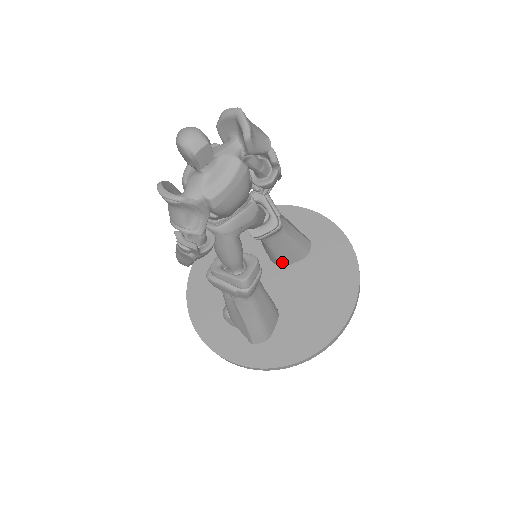
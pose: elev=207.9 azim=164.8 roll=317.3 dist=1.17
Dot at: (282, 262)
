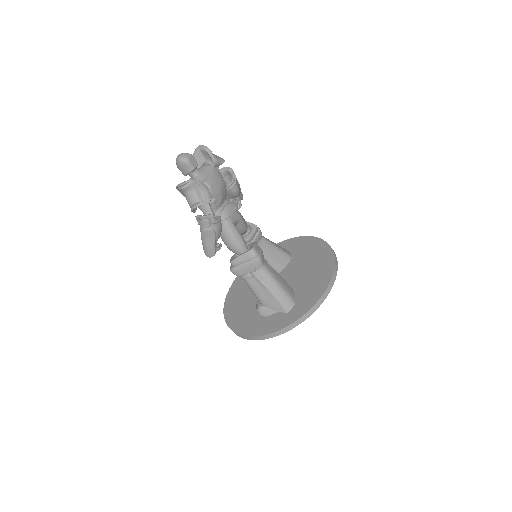
Dot at: (278, 268)
